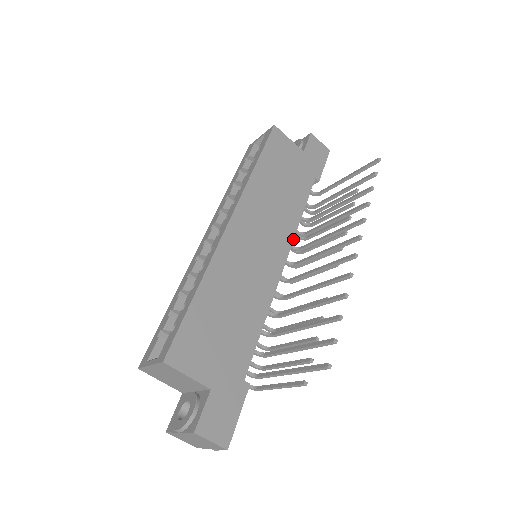
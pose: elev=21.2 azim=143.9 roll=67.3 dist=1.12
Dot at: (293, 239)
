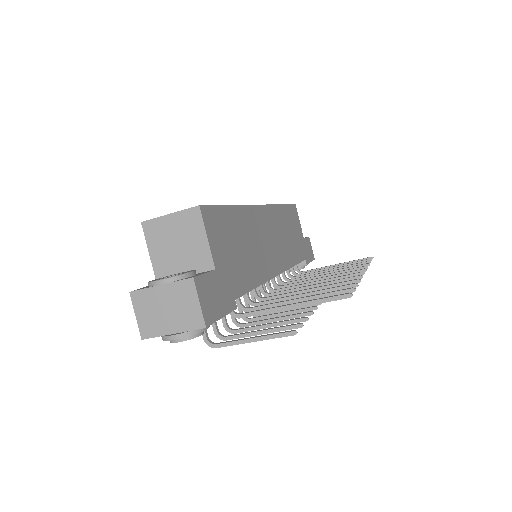
Dot at: (287, 269)
